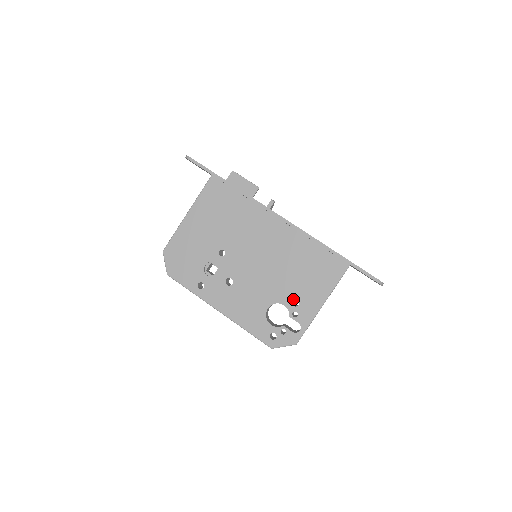
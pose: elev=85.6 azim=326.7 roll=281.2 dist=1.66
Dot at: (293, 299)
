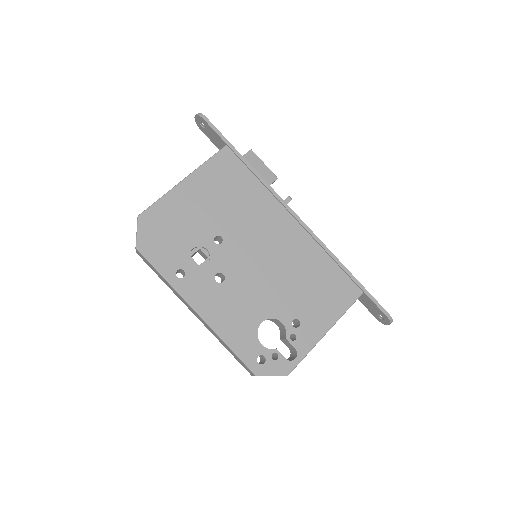
Dot at: (294, 318)
